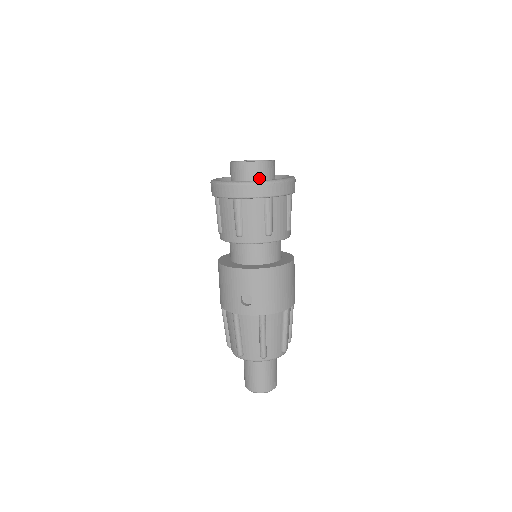
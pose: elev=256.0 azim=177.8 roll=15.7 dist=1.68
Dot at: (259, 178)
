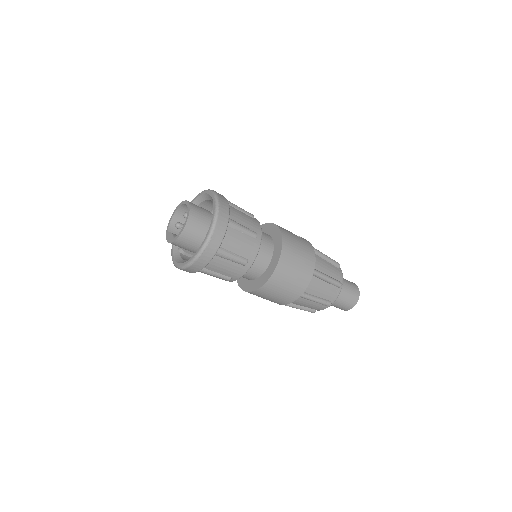
Dot at: (186, 248)
